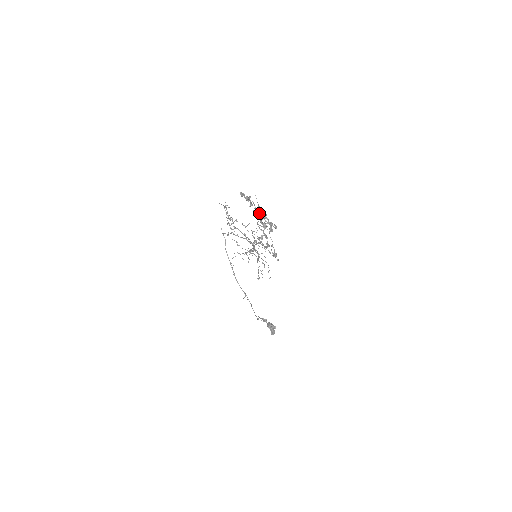
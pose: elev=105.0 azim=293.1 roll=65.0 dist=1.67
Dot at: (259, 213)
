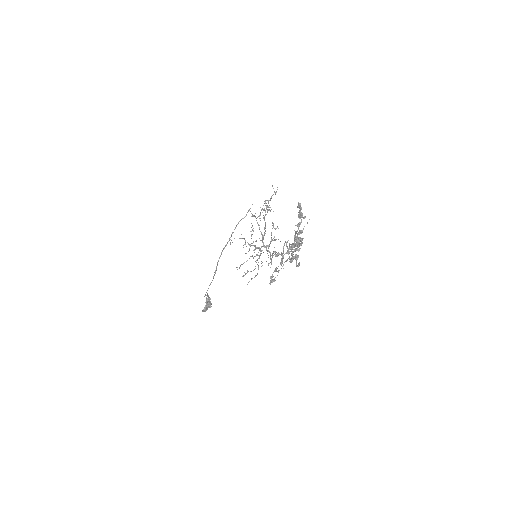
Dot at: (298, 242)
